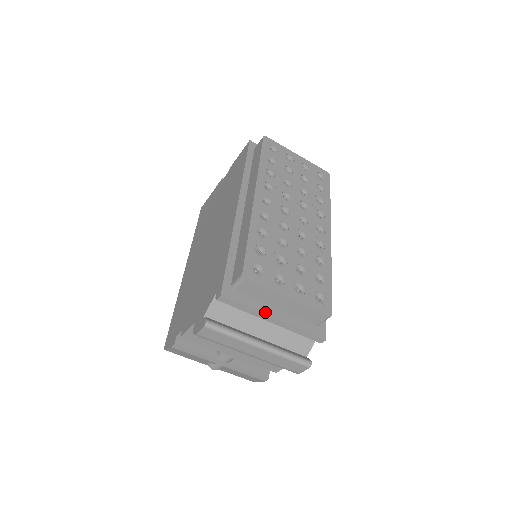
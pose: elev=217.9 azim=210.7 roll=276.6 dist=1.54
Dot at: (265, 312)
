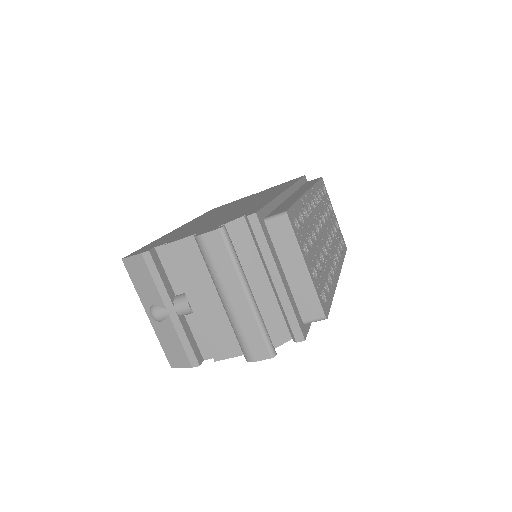
Dot at: (277, 264)
